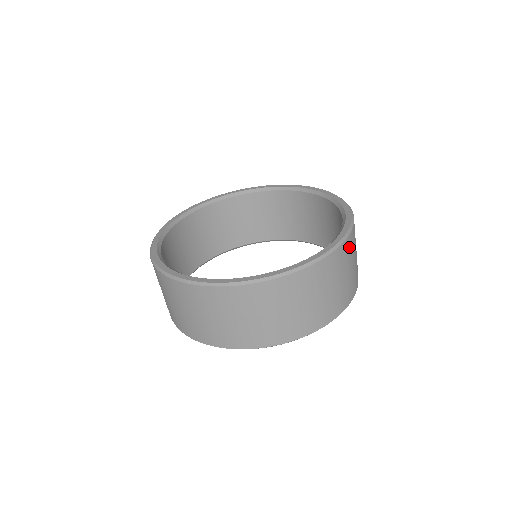
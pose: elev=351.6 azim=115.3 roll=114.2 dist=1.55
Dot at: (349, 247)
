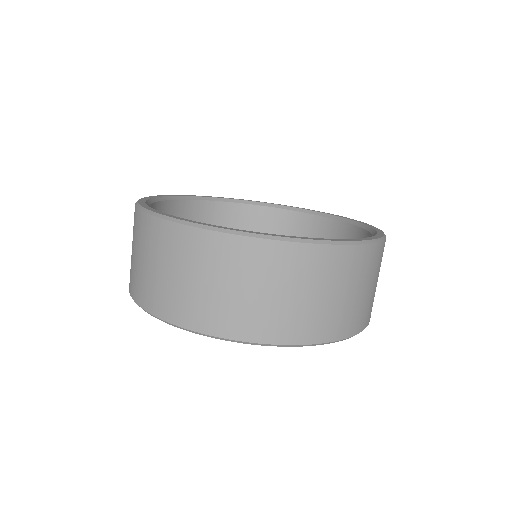
Dot at: (277, 259)
